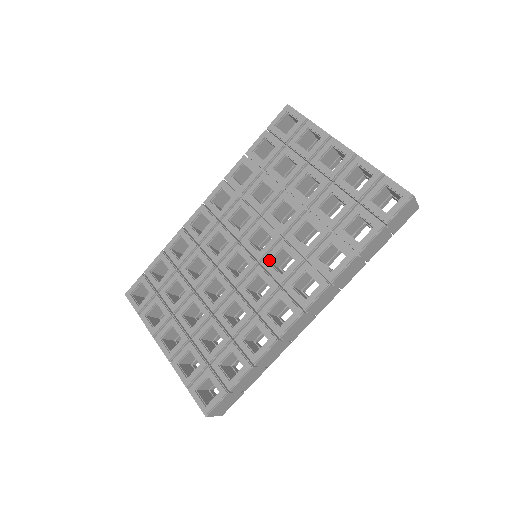
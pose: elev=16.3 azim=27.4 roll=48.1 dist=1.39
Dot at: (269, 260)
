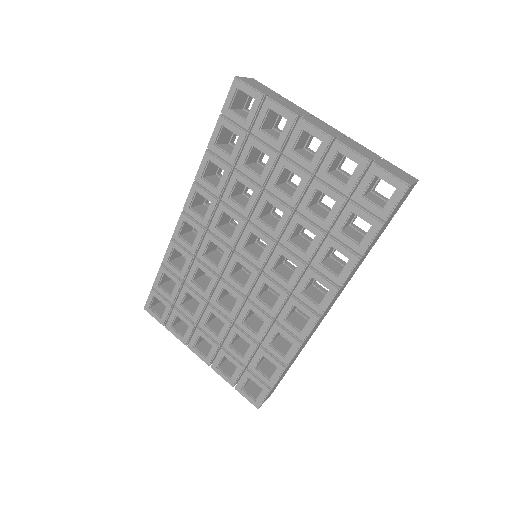
Dot at: (271, 268)
